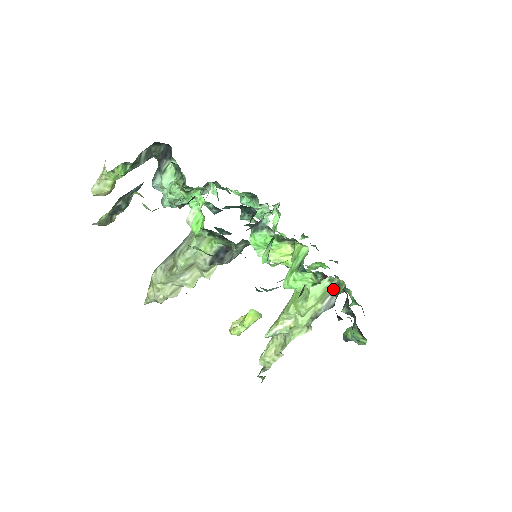
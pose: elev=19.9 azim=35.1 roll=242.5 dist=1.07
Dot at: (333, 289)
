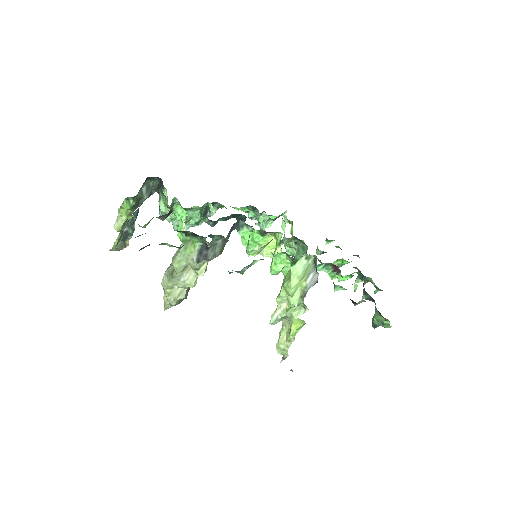
Dot at: (313, 266)
